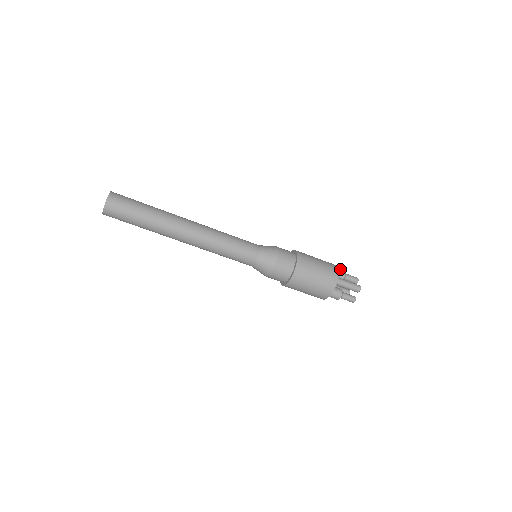
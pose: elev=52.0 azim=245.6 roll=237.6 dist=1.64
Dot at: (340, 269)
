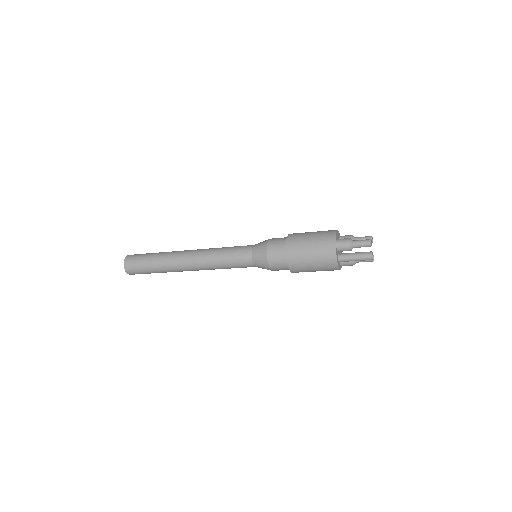
Dot at: (343, 245)
